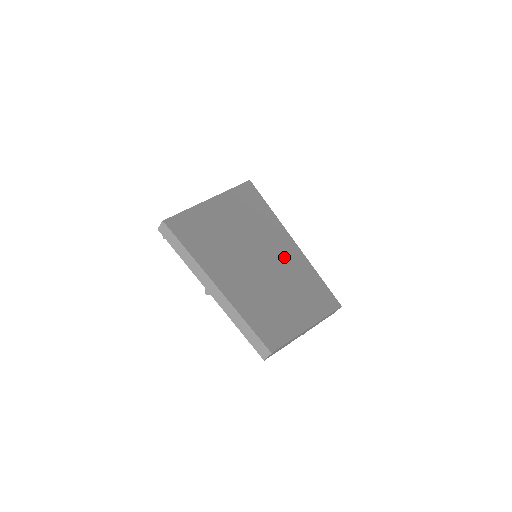
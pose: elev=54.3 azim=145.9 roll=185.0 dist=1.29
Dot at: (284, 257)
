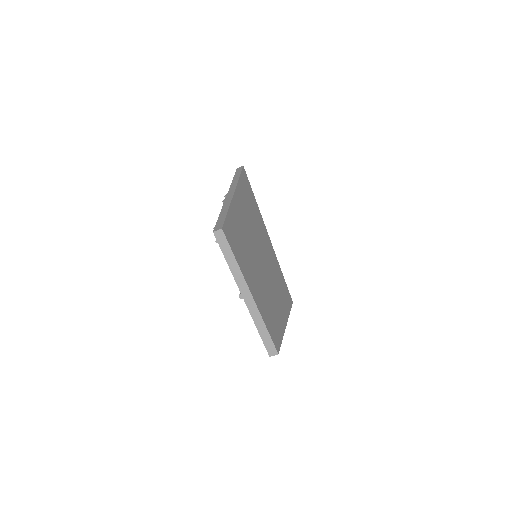
Dot at: (269, 257)
